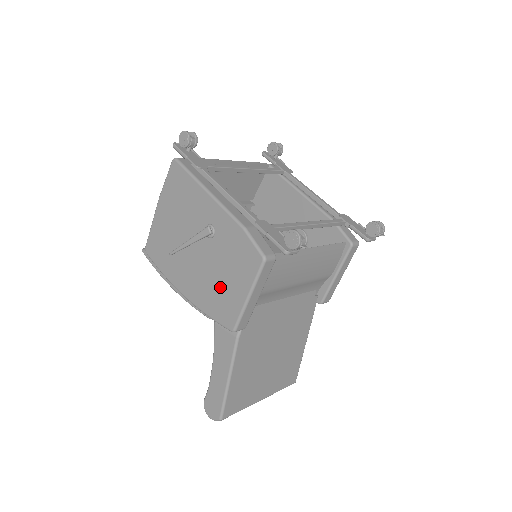
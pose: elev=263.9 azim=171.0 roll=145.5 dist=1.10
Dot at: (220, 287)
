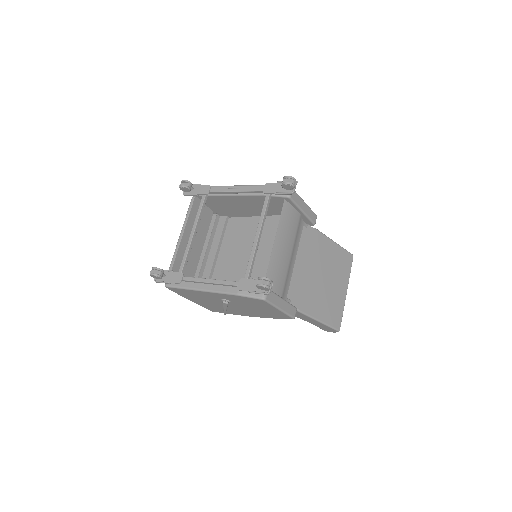
Dot at: (263, 311)
